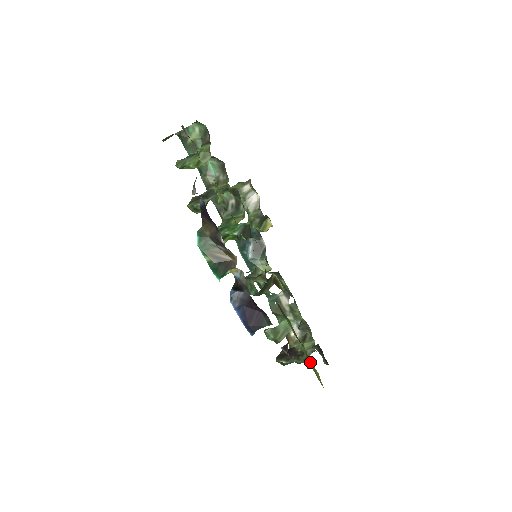
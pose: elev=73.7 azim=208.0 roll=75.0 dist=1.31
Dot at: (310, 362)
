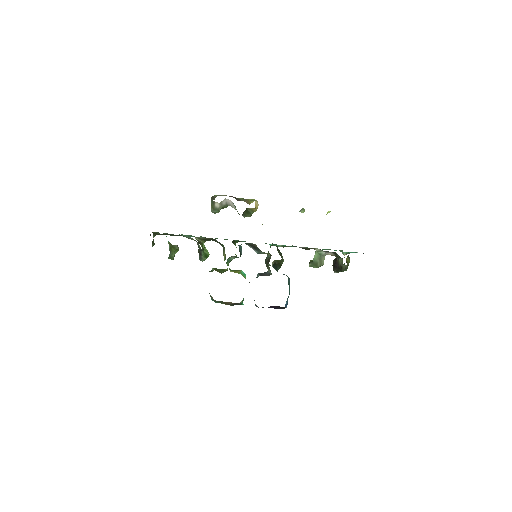
Dot at: occluded
